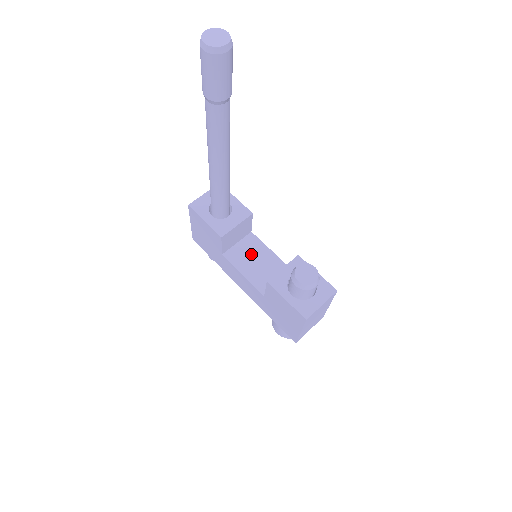
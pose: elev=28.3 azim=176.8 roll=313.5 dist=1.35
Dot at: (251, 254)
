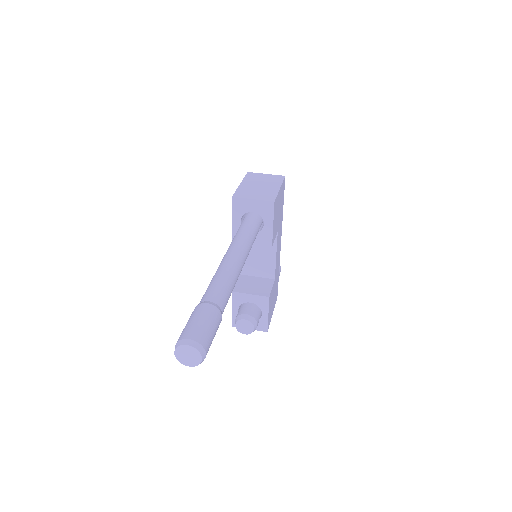
Dot at: occluded
